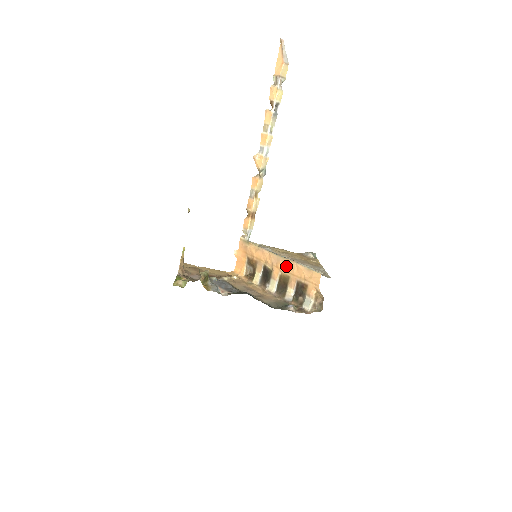
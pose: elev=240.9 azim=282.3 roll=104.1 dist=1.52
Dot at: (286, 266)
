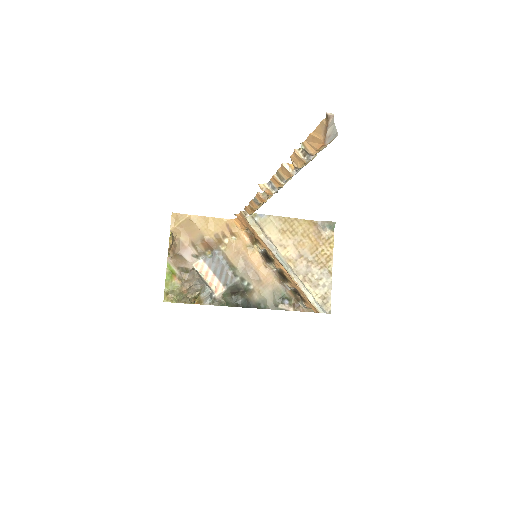
Dot at: (288, 275)
